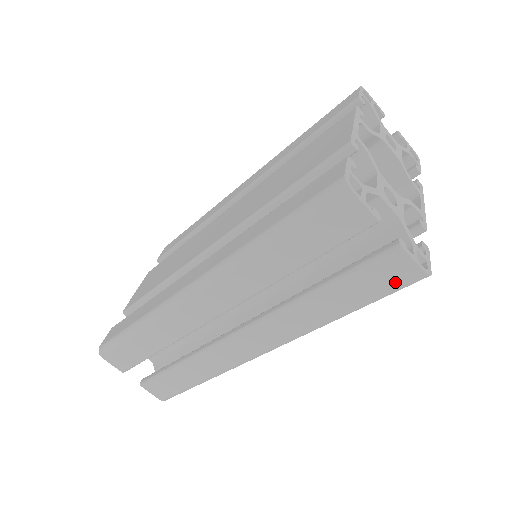
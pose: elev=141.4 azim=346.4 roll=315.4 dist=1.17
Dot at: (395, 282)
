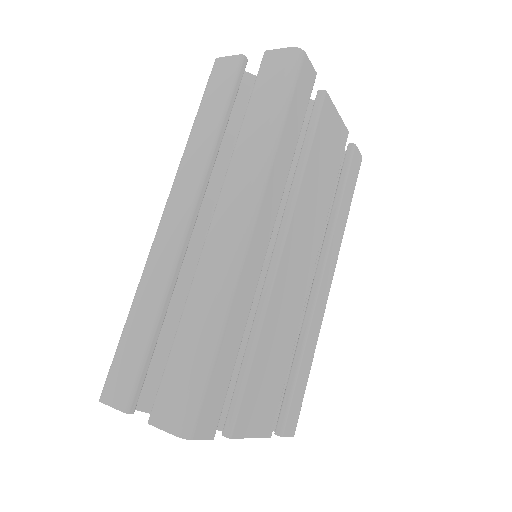
Dot at: (282, 68)
